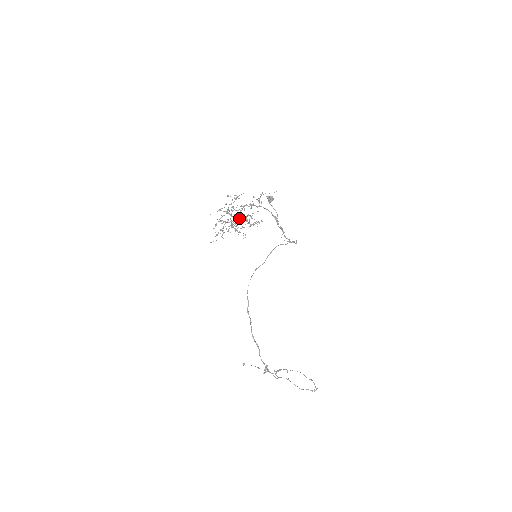
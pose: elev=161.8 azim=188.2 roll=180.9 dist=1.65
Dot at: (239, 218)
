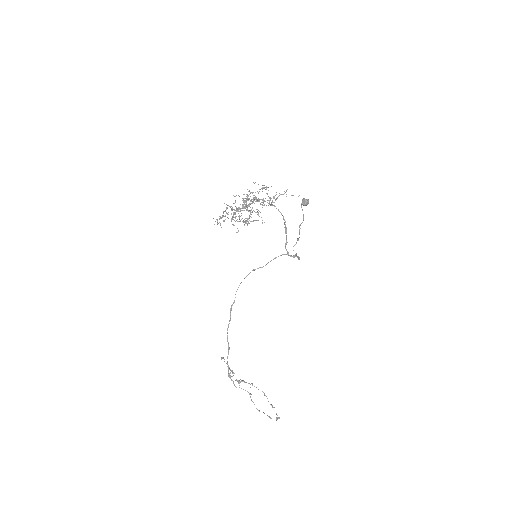
Dot at: (244, 210)
